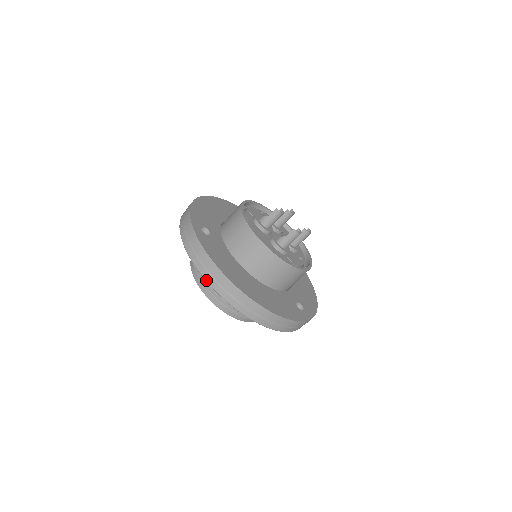
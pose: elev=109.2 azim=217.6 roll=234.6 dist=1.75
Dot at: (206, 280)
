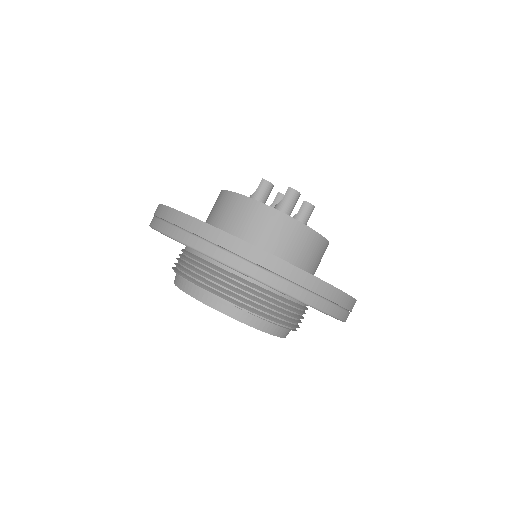
Dot at: (186, 244)
